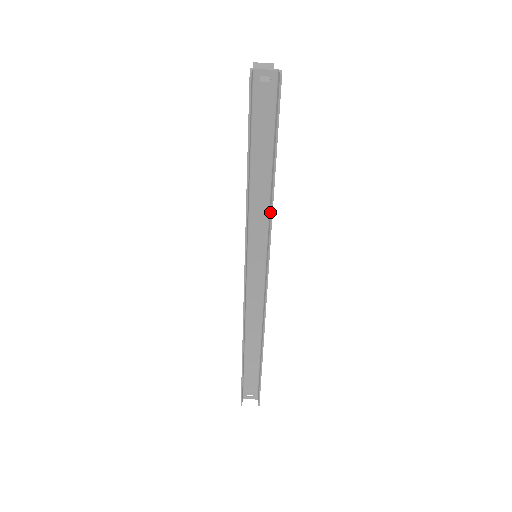
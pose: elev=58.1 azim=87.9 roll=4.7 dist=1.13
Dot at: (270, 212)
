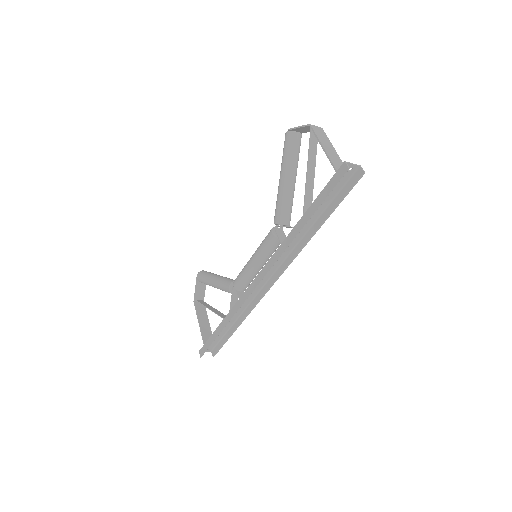
Dot at: (304, 243)
